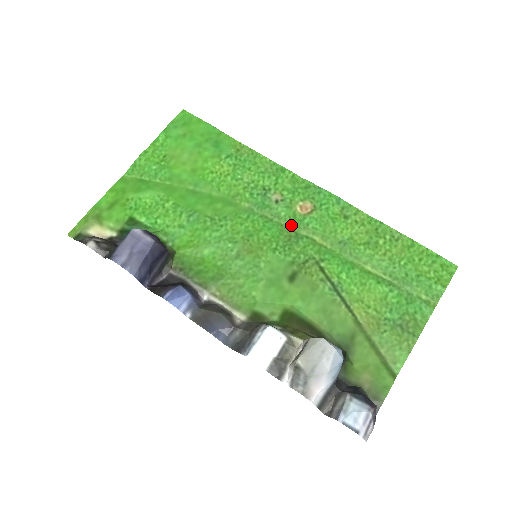
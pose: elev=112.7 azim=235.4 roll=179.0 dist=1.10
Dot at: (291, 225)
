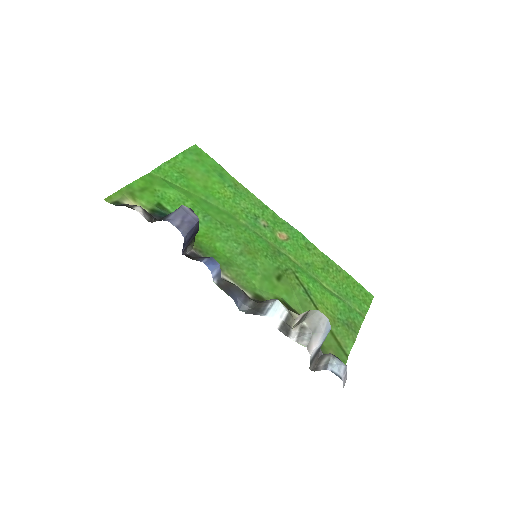
Dot at: (274, 244)
